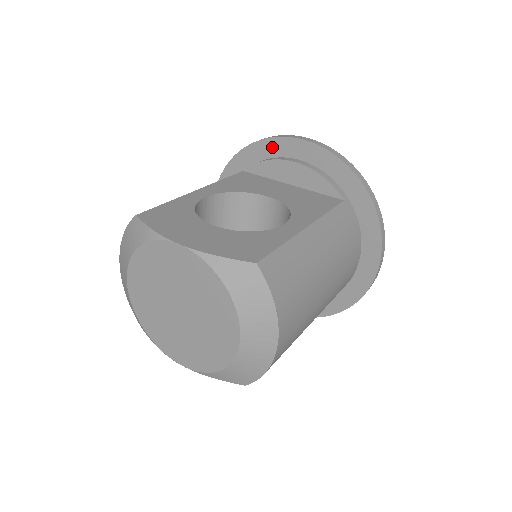
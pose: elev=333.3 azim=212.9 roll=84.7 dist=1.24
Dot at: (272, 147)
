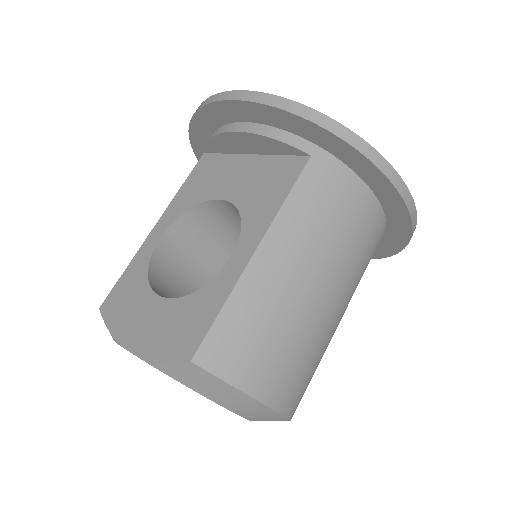
Dot at: (208, 118)
